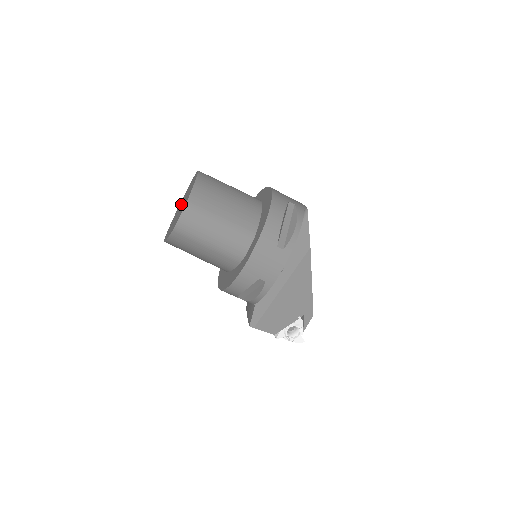
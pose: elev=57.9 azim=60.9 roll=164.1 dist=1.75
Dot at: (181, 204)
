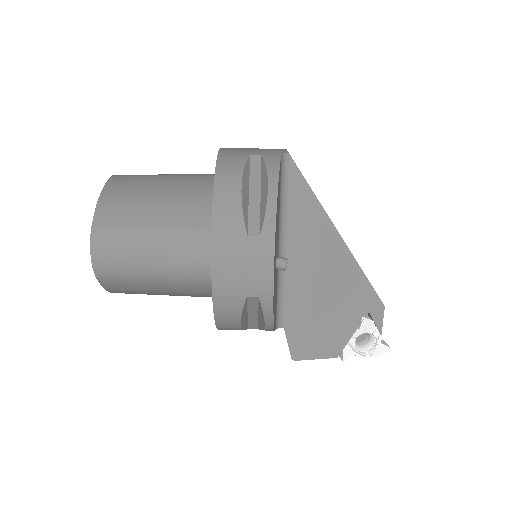
Dot at: occluded
